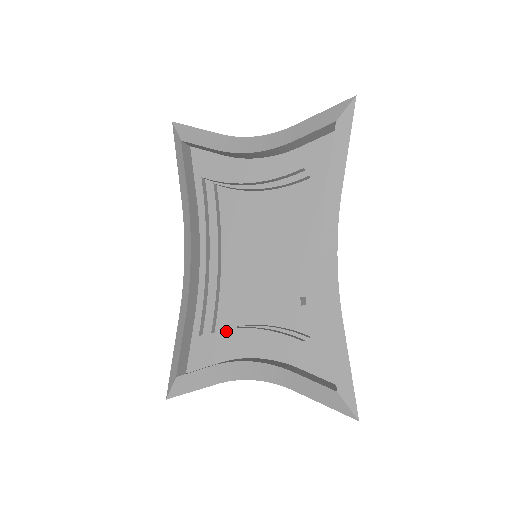
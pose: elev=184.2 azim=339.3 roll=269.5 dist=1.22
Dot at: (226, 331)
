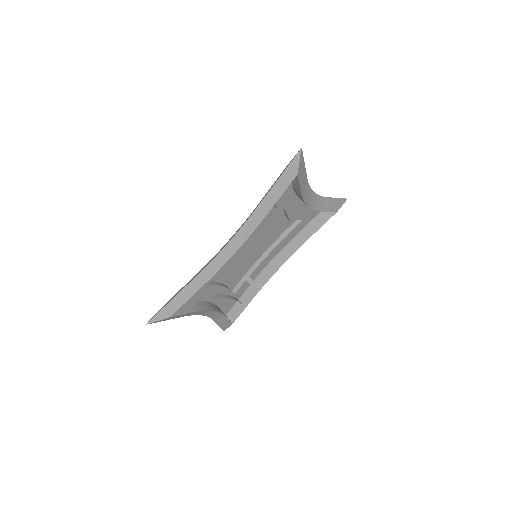
Dot at: (204, 286)
